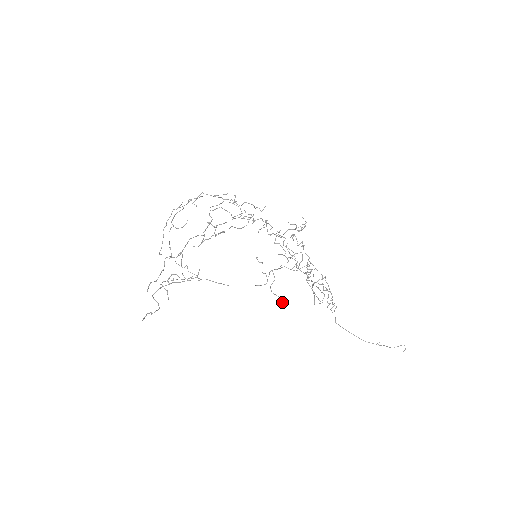
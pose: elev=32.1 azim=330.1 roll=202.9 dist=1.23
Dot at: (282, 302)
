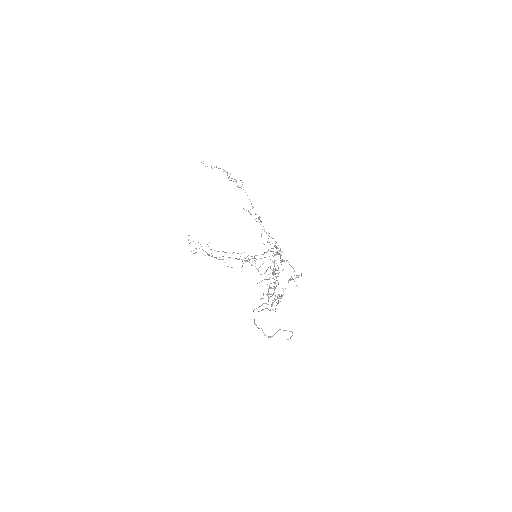
Dot at: (241, 267)
